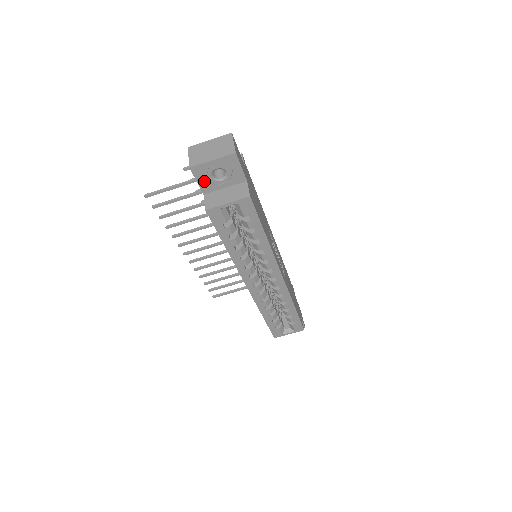
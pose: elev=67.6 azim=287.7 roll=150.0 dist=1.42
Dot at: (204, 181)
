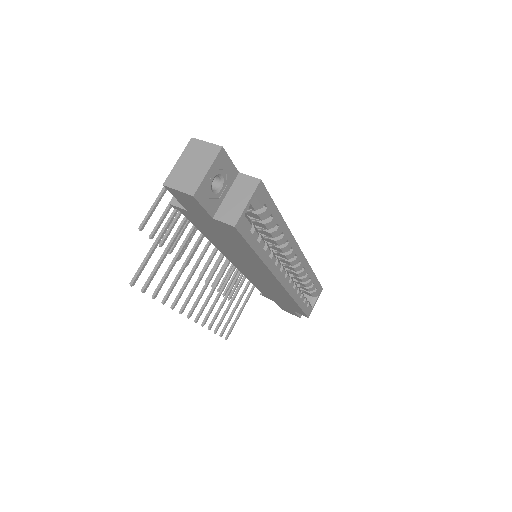
Dot at: (208, 202)
